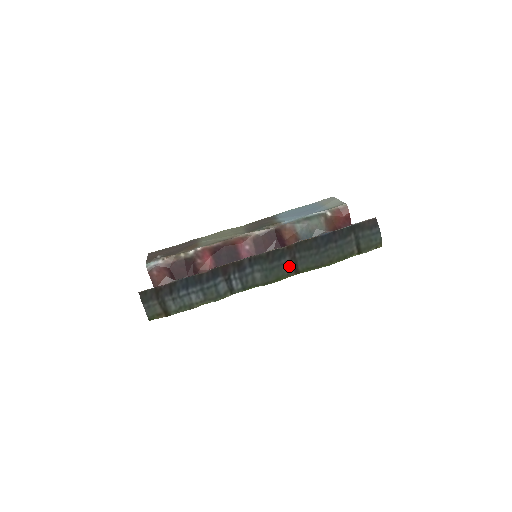
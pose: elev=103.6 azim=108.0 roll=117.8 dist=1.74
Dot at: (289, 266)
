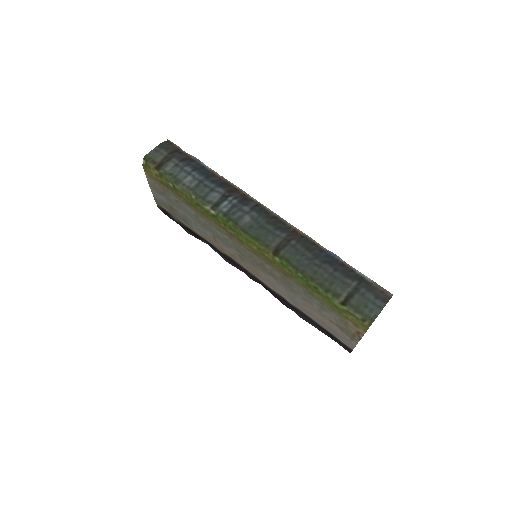
Dot at: (277, 241)
